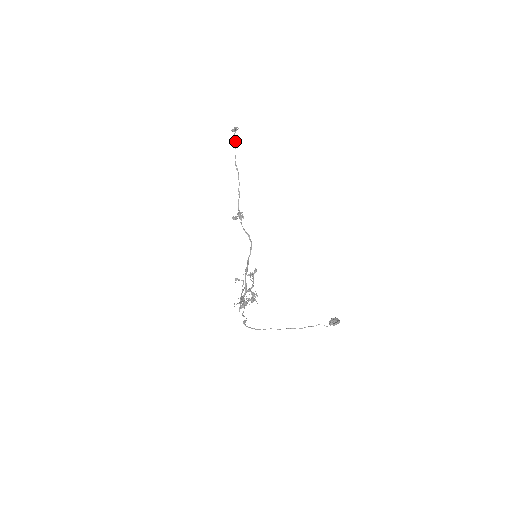
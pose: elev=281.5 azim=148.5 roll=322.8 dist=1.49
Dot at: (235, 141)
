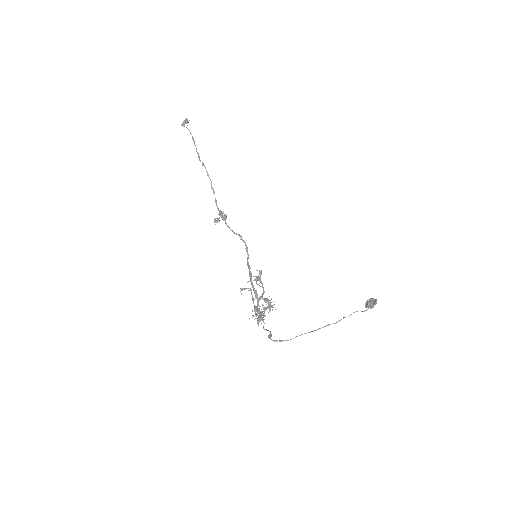
Dot at: occluded
